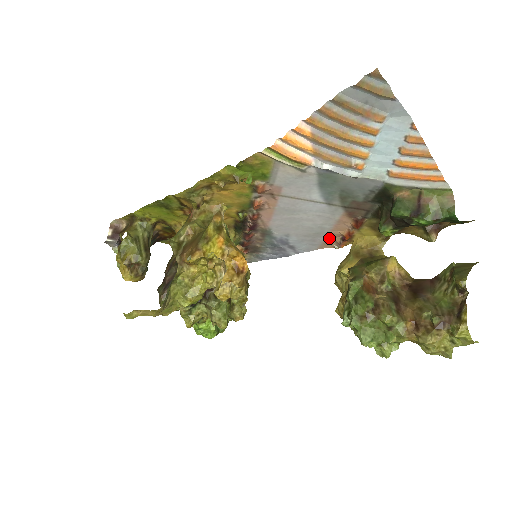
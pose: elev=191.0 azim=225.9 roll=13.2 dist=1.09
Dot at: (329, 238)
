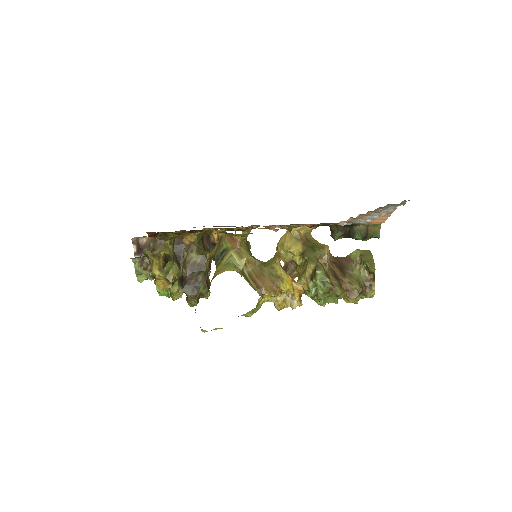
Dot at: occluded
